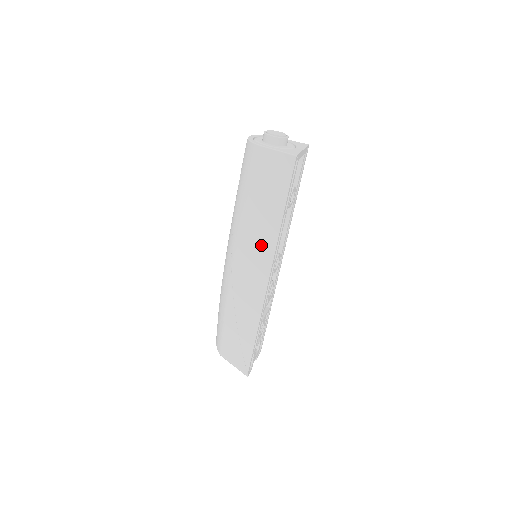
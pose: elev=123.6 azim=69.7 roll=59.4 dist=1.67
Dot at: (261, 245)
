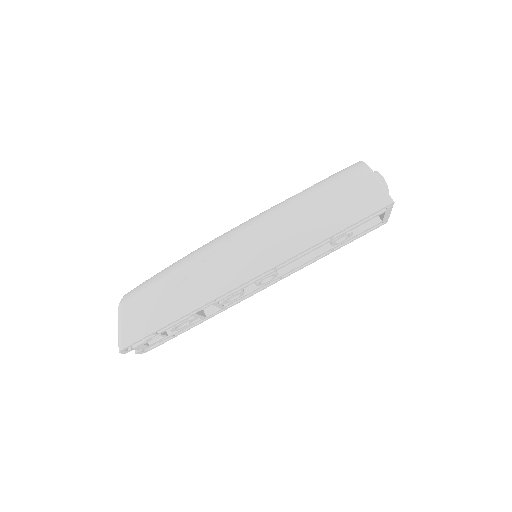
Dot at: (284, 242)
